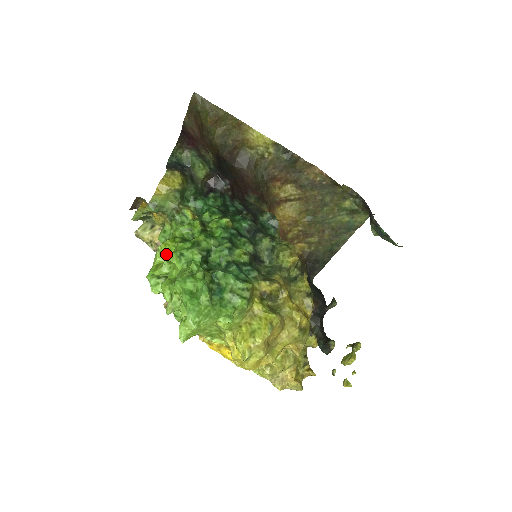
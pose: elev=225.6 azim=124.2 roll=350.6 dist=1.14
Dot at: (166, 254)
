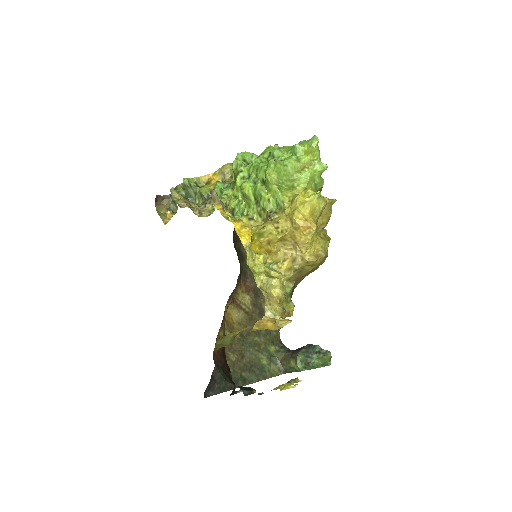
Dot at: occluded
